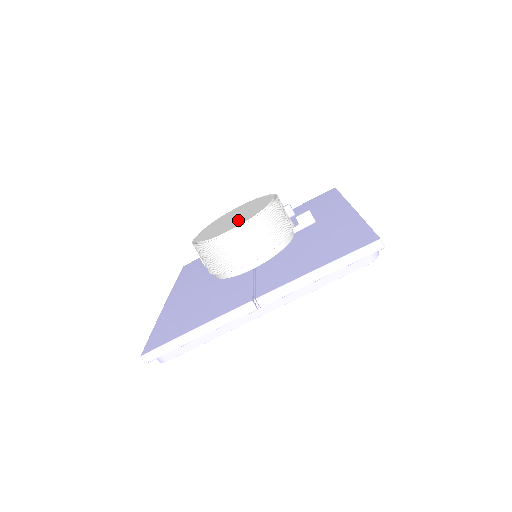
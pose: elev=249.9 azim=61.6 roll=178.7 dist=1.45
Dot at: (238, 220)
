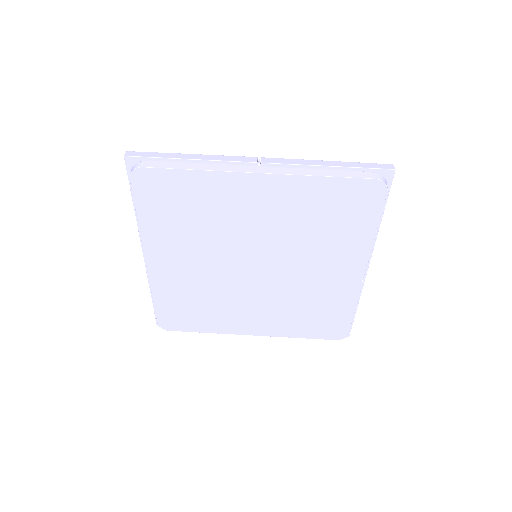
Dot at: occluded
